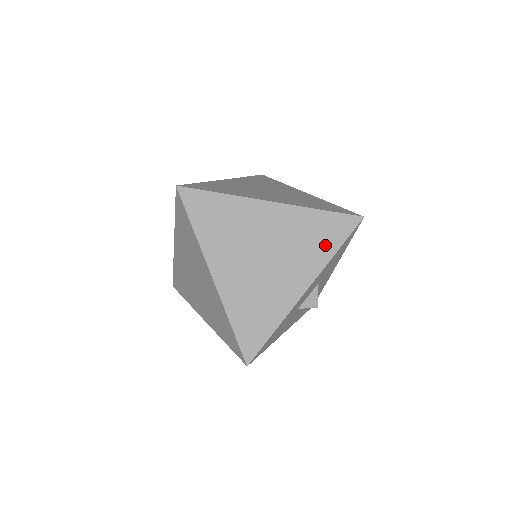
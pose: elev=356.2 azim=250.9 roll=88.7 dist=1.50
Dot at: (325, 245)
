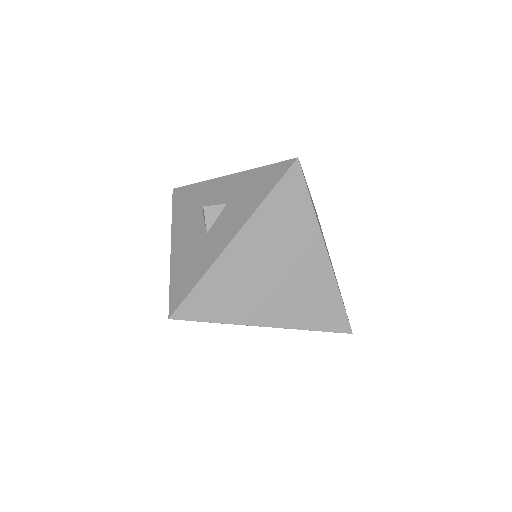
Dot at: occluded
